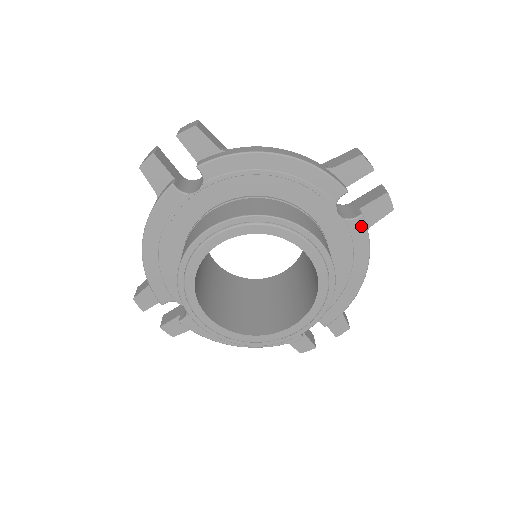
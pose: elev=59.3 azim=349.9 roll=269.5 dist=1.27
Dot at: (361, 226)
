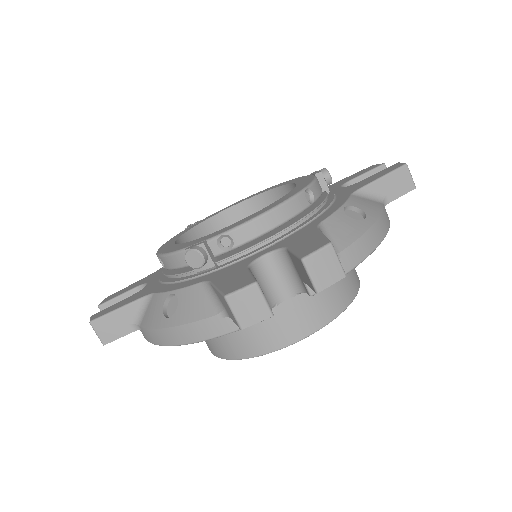
Dot at: occluded
